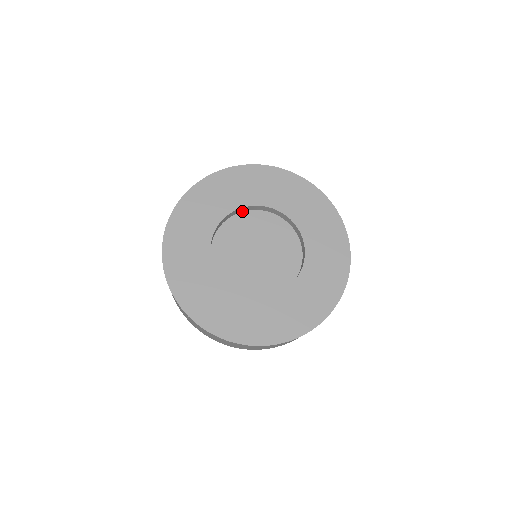
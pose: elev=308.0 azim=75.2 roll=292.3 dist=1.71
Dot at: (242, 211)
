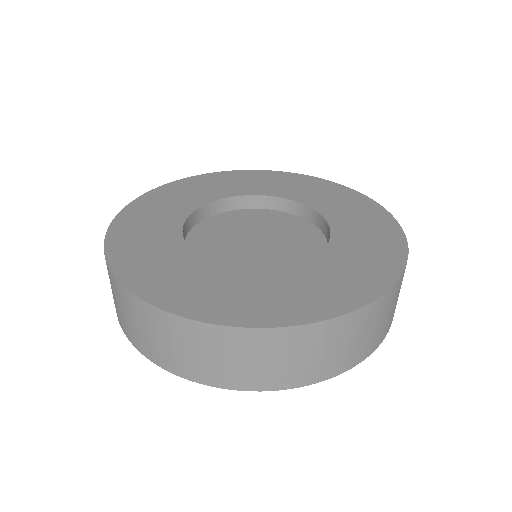
Dot at: (241, 208)
